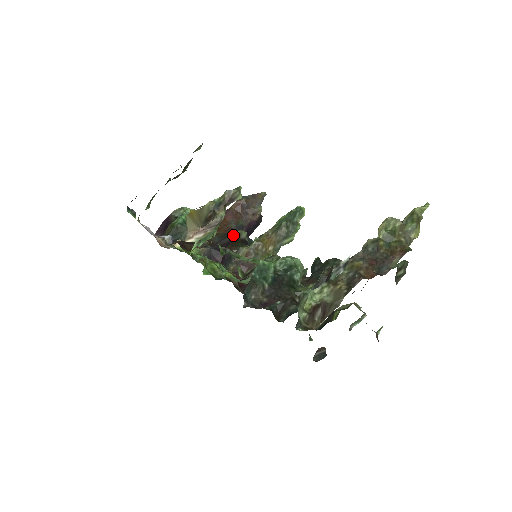
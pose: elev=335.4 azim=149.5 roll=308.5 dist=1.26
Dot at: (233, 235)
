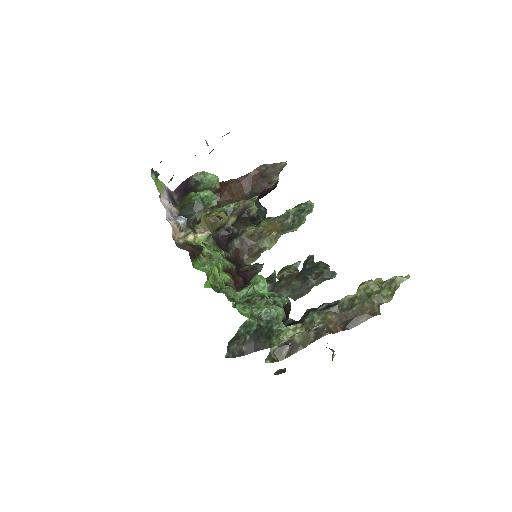
Dot at: (244, 210)
